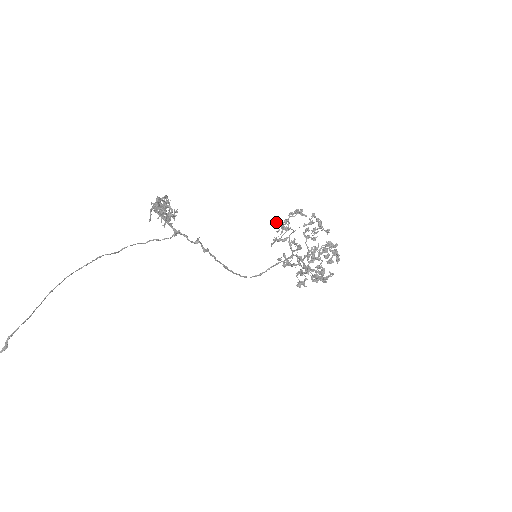
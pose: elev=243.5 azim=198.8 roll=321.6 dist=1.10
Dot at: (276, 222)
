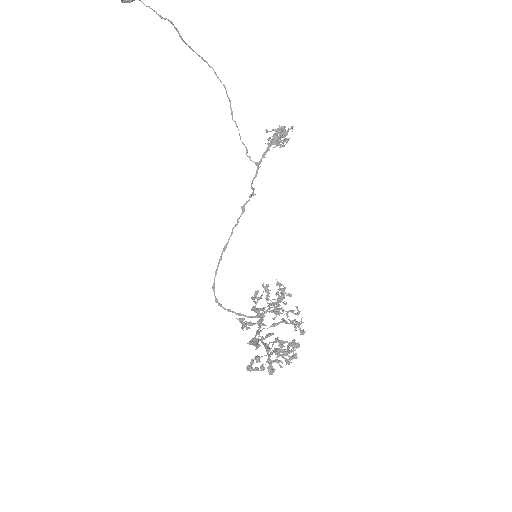
Dot at: (279, 296)
